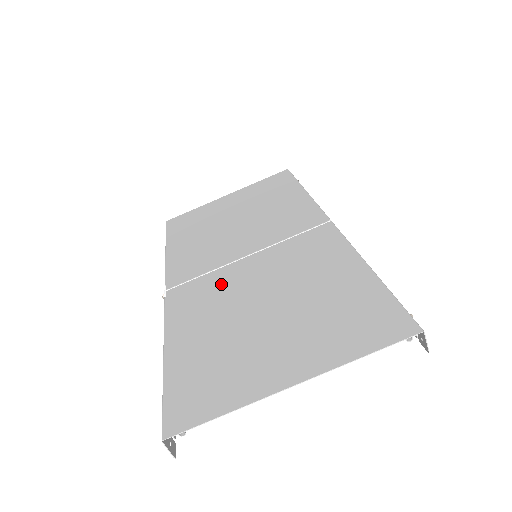
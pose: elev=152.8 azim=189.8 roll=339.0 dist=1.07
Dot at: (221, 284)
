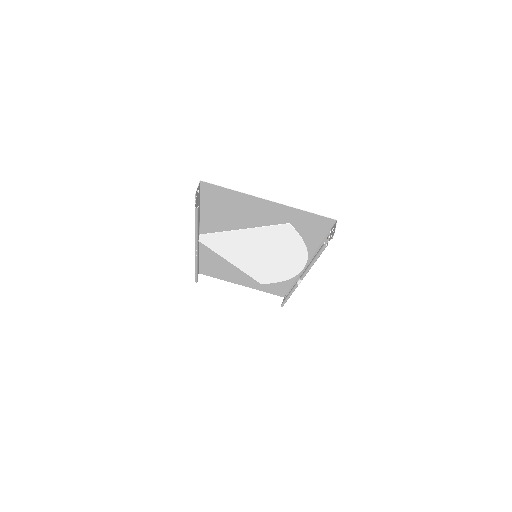
Dot at: (235, 240)
